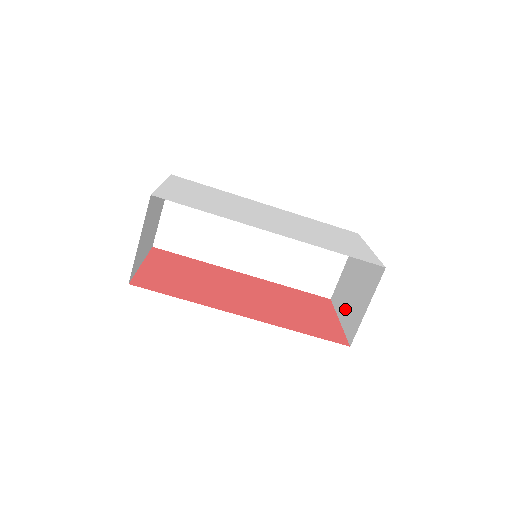
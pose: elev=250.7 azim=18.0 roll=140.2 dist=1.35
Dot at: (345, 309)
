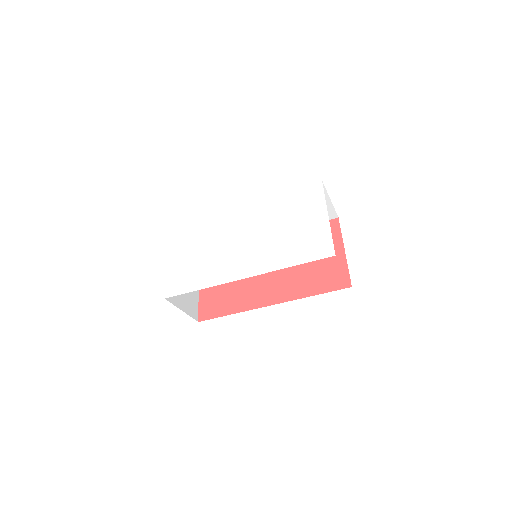
Dot at: occluded
